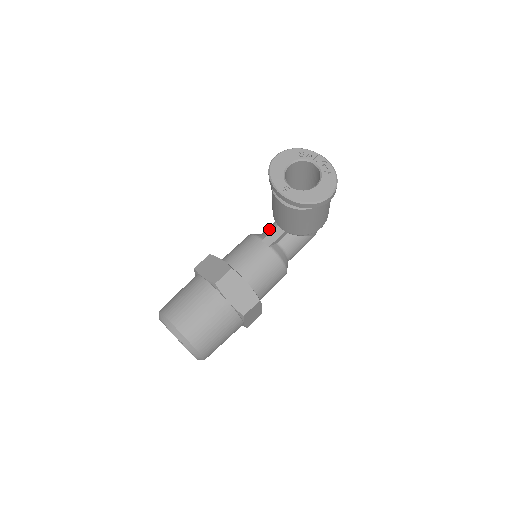
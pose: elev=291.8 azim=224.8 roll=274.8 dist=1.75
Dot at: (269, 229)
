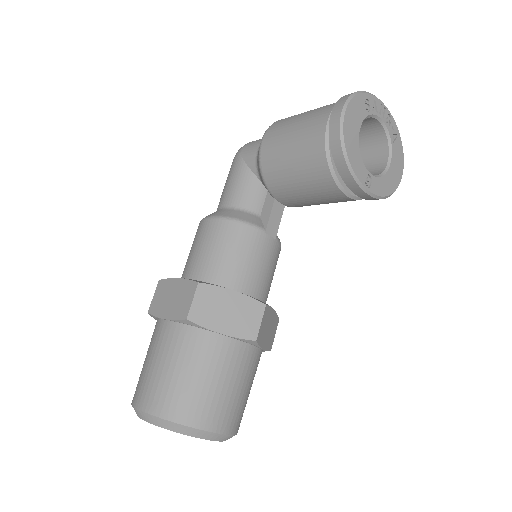
Dot at: (250, 200)
